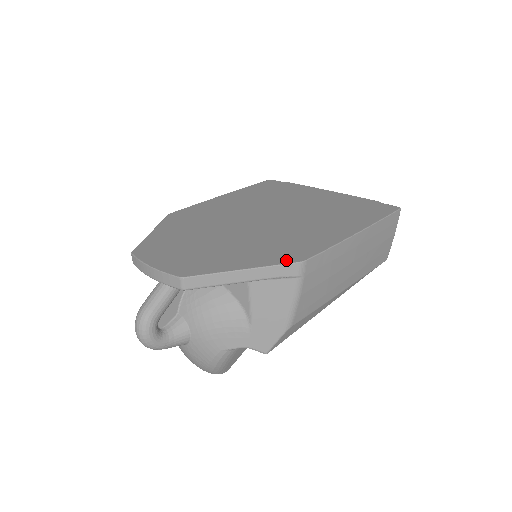
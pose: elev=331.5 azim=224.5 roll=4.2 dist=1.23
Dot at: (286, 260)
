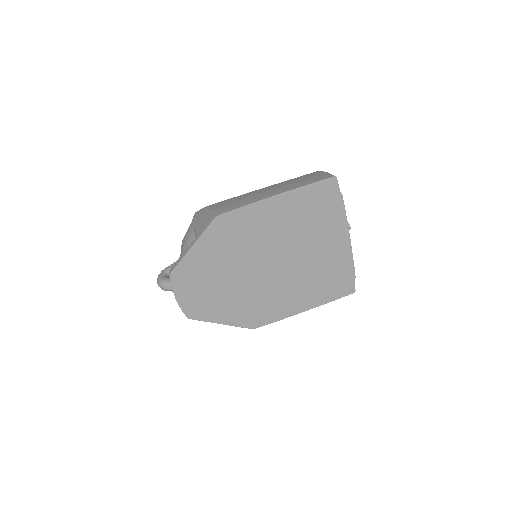
Dot at: (247, 325)
